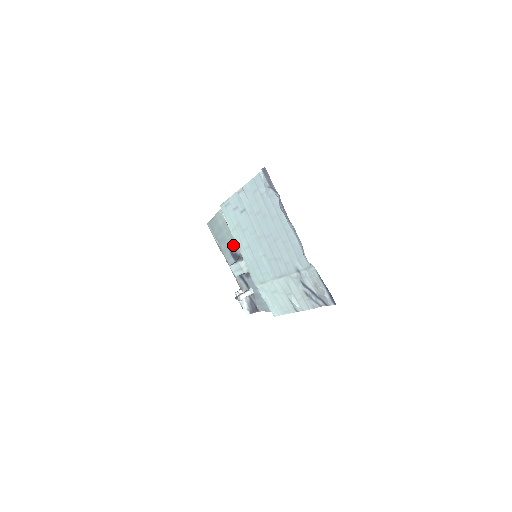
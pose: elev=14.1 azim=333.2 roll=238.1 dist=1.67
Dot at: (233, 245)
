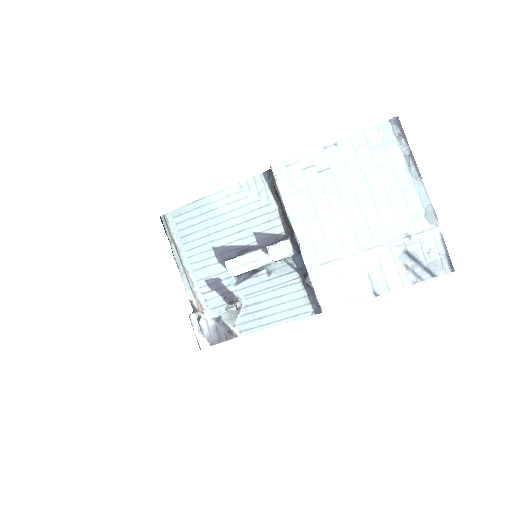
Dot at: (238, 233)
